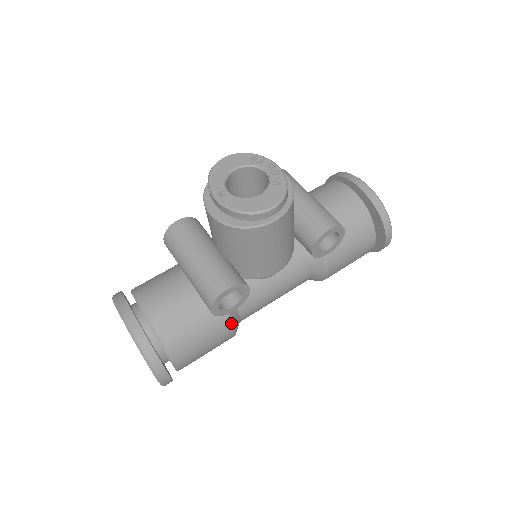
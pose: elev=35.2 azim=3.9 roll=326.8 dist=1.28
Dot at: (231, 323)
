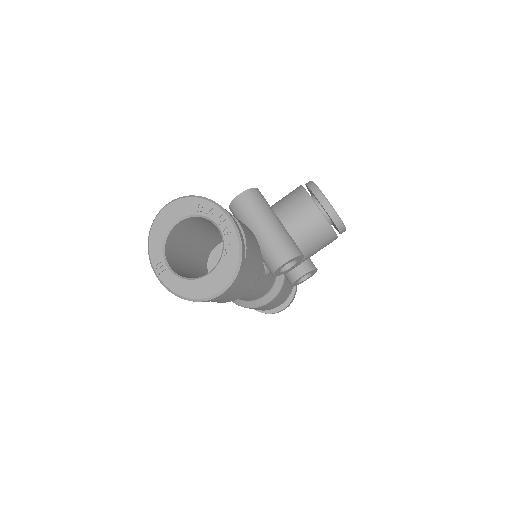
Dot at: (253, 286)
